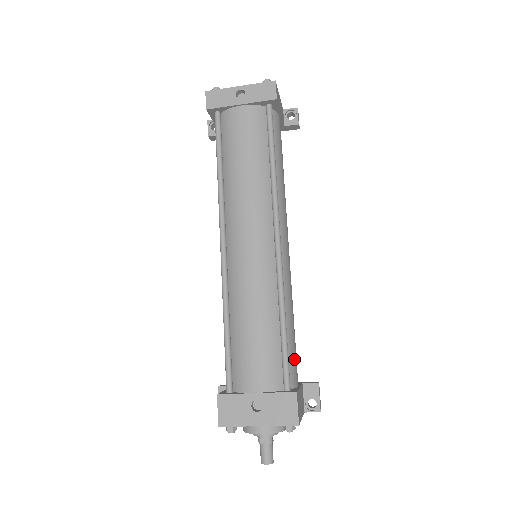
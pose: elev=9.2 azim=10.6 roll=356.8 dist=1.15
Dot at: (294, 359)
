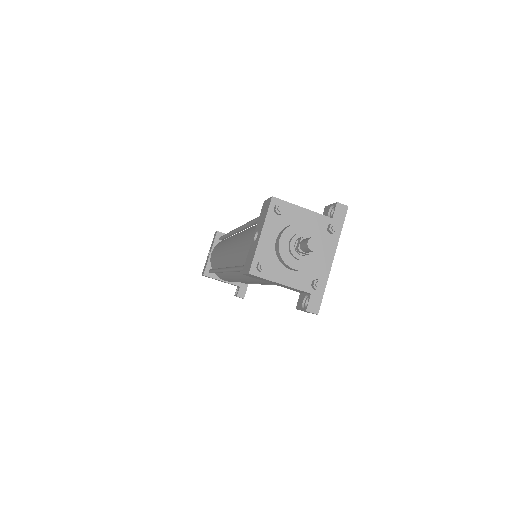
Dot at: occluded
